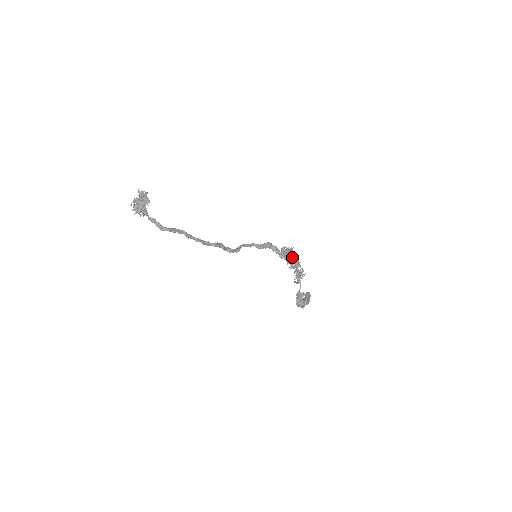
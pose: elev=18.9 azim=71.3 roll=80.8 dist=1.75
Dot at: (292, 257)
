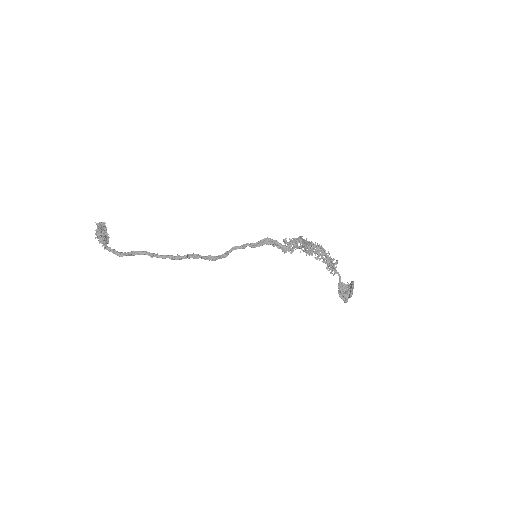
Dot at: (311, 246)
